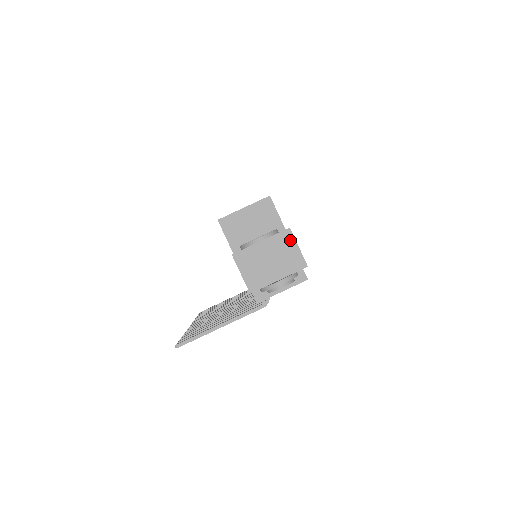
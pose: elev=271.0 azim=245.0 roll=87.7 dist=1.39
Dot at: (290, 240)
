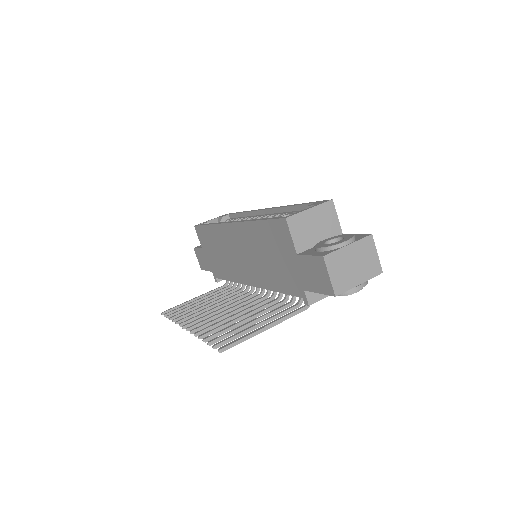
Dot at: (371, 246)
